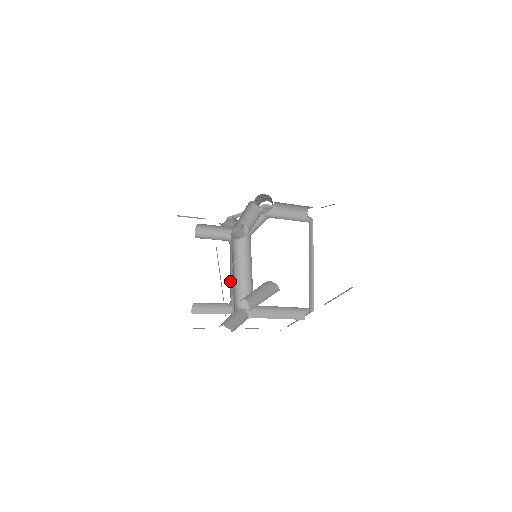
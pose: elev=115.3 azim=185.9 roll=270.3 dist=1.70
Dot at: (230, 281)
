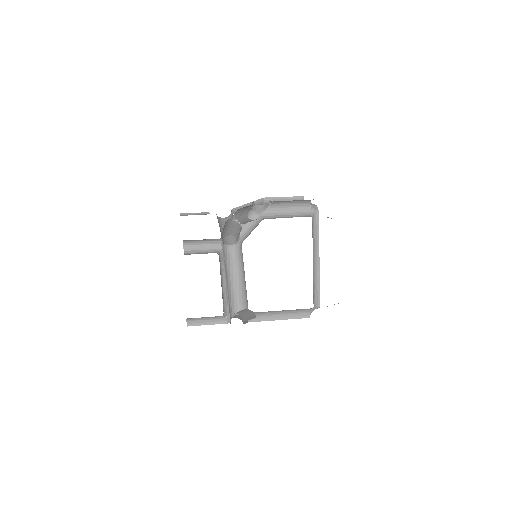
Dot at: (223, 292)
